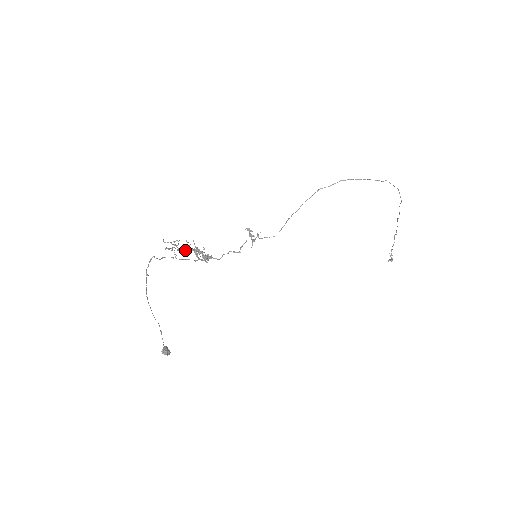
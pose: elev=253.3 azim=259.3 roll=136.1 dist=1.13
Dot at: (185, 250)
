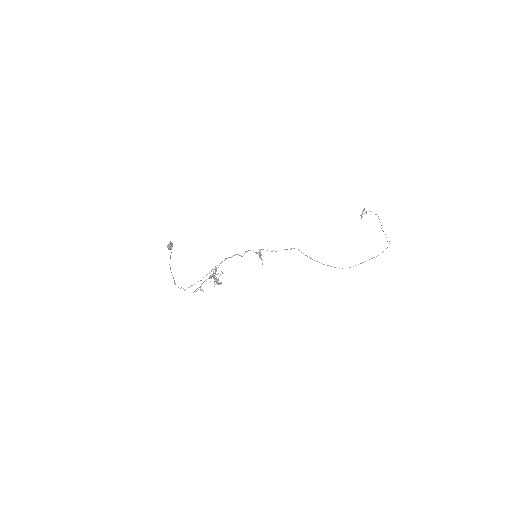
Dot at: occluded
